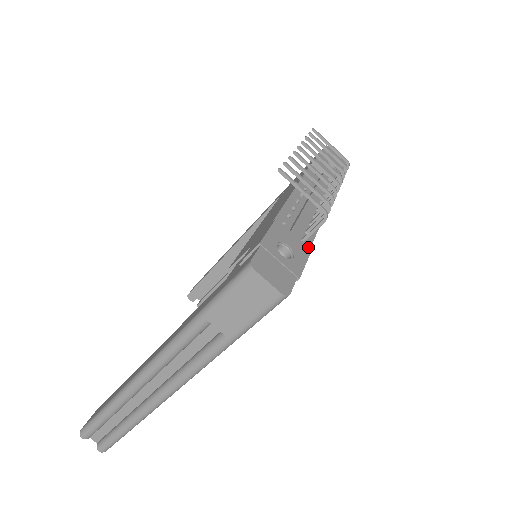
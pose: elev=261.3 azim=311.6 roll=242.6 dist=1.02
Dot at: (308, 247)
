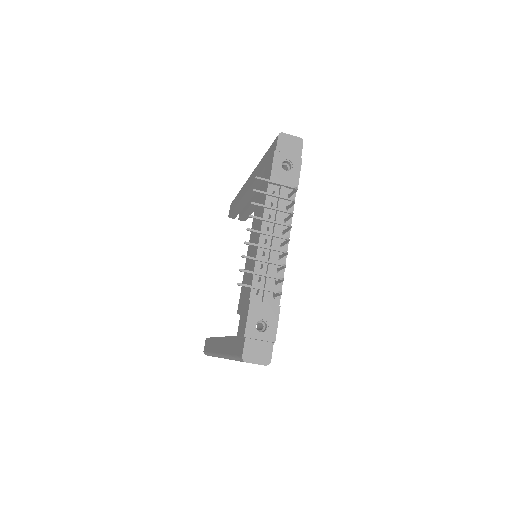
Dot at: (277, 306)
